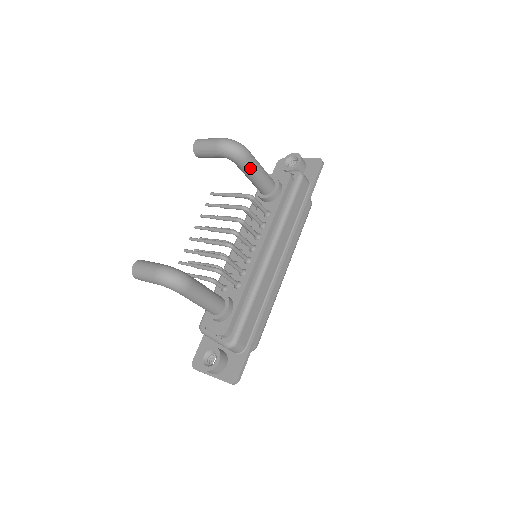
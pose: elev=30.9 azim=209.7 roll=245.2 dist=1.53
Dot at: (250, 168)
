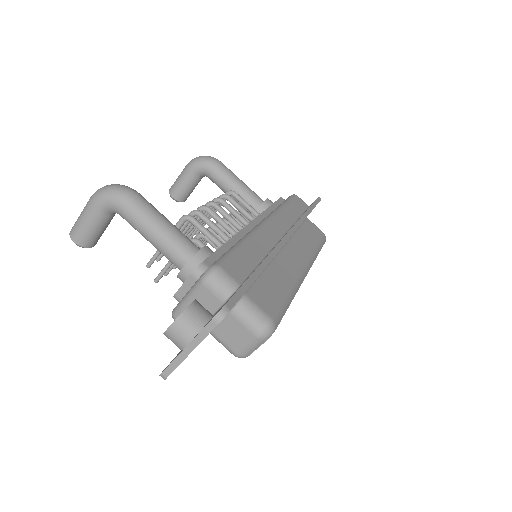
Dot at: (225, 173)
